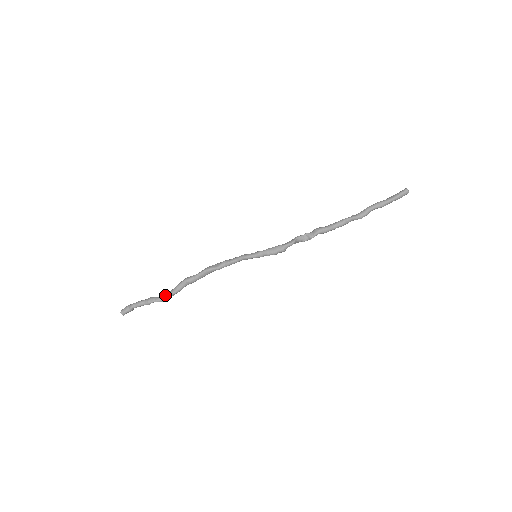
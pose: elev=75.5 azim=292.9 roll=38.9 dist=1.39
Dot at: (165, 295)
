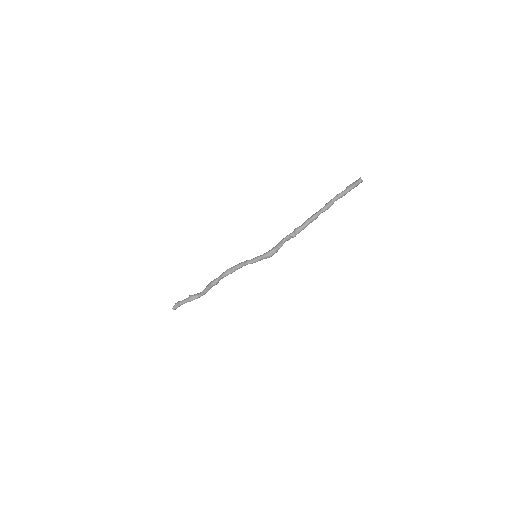
Dot at: (200, 294)
